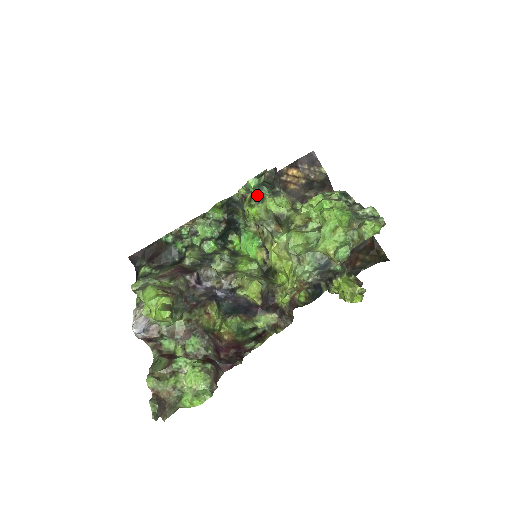
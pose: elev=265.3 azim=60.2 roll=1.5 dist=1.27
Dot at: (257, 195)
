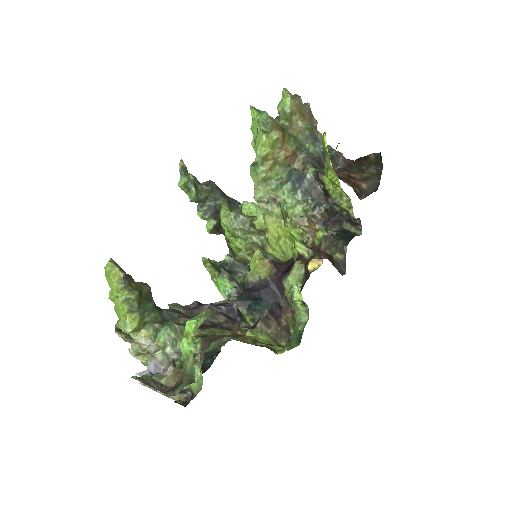
Dot at: occluded
